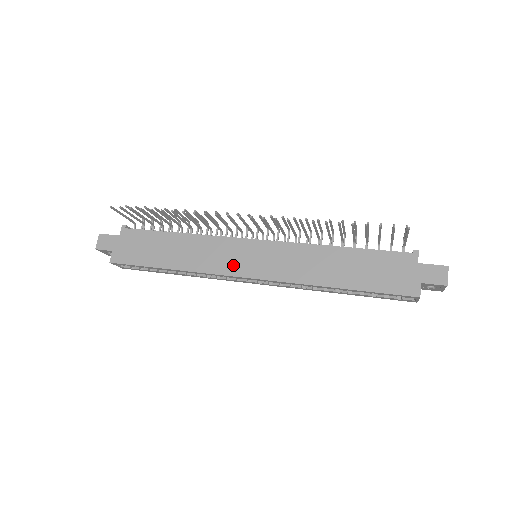
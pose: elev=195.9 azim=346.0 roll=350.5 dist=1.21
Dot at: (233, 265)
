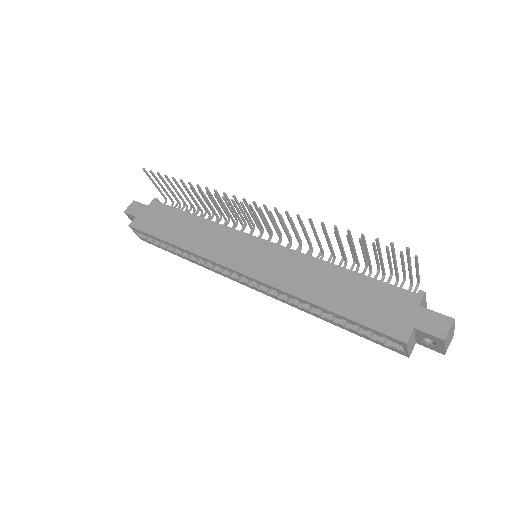
Dot at: (228, 255)
